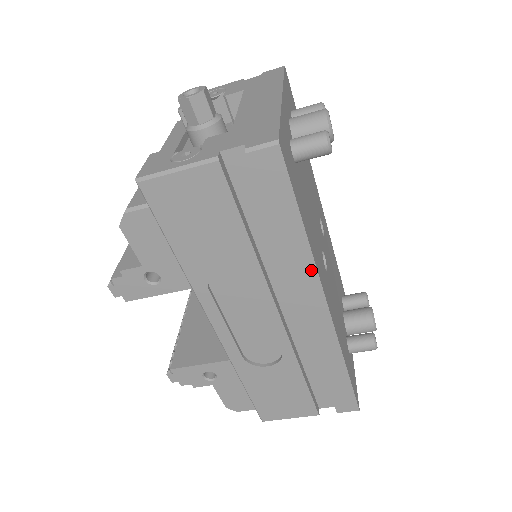
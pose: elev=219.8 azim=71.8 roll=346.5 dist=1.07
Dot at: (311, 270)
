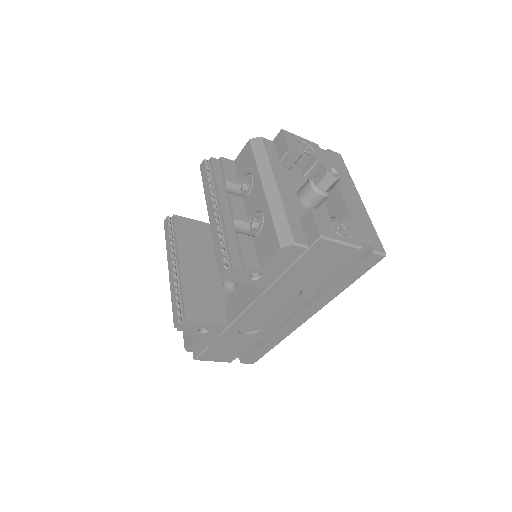
Dot at: (326, 302)
